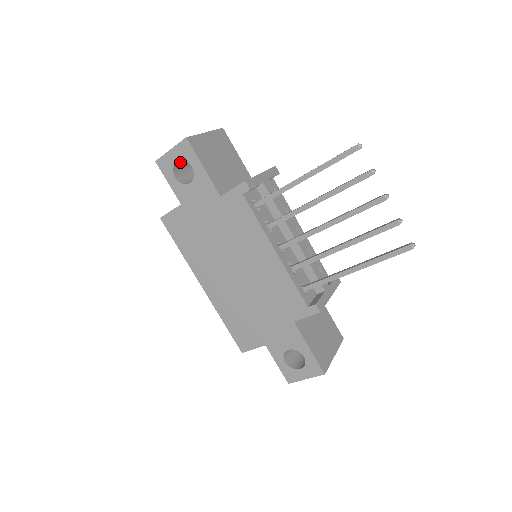
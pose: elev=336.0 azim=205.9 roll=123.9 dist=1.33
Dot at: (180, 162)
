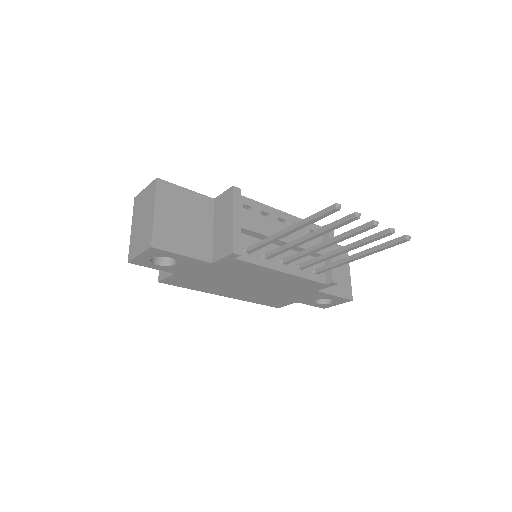
Dot at: occluded
